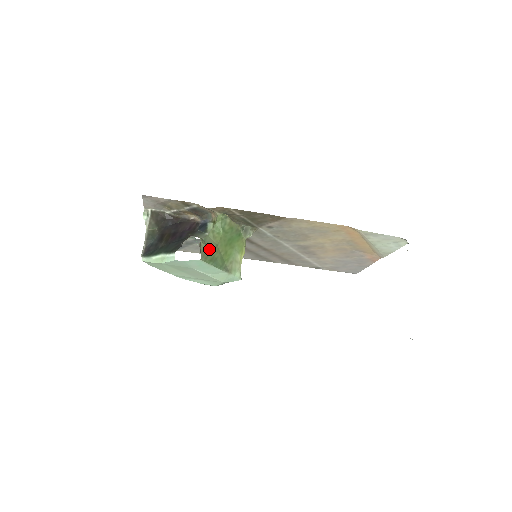
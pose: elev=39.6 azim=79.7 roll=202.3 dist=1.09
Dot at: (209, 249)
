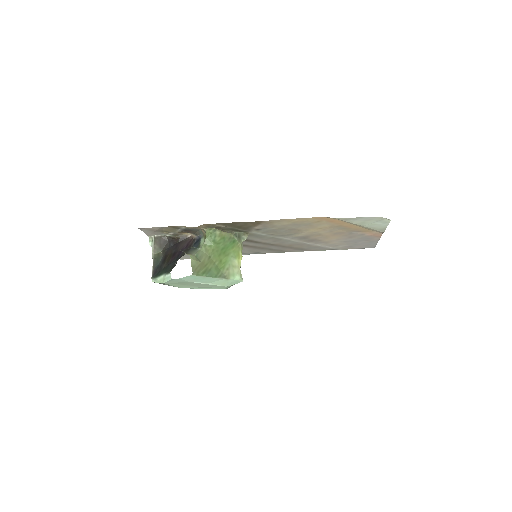
Dot at: (201, 263)
